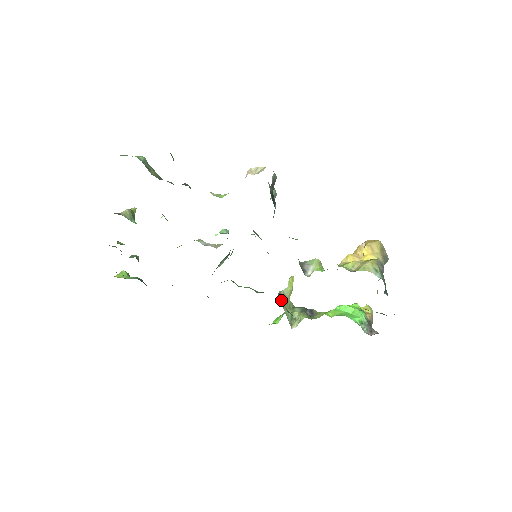
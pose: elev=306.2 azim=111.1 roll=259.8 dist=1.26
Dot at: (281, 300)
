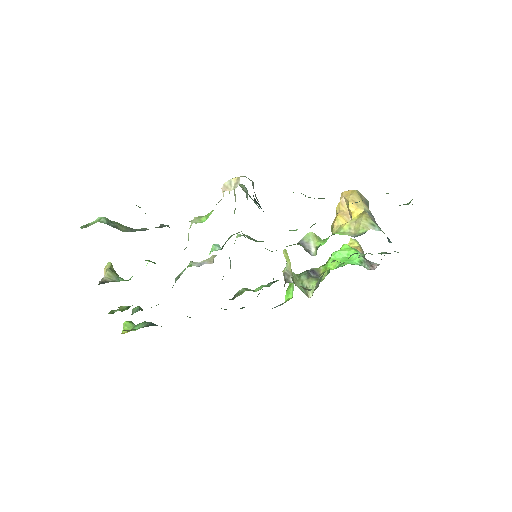
Dot at: occluded
